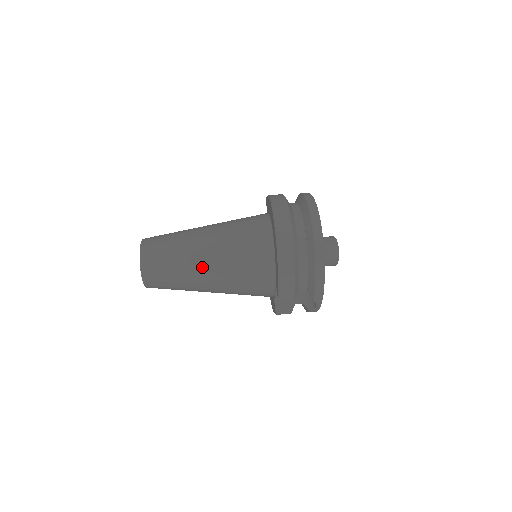
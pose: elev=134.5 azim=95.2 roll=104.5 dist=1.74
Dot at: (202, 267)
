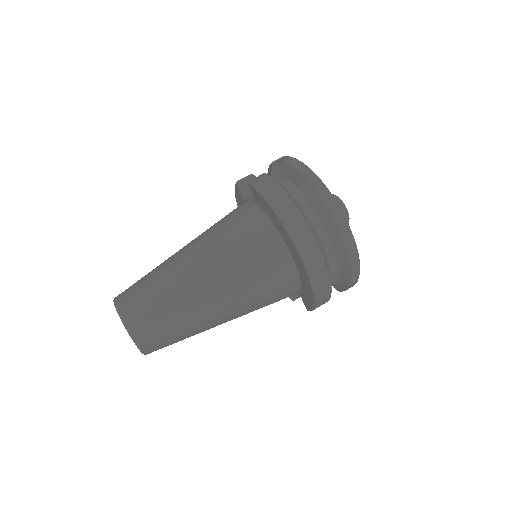
Dot at: (217, 321)
